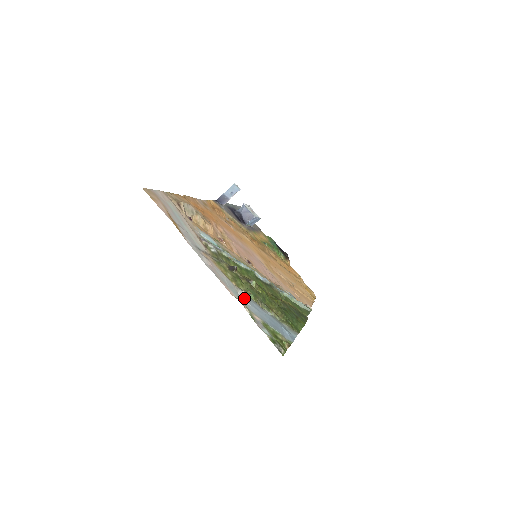
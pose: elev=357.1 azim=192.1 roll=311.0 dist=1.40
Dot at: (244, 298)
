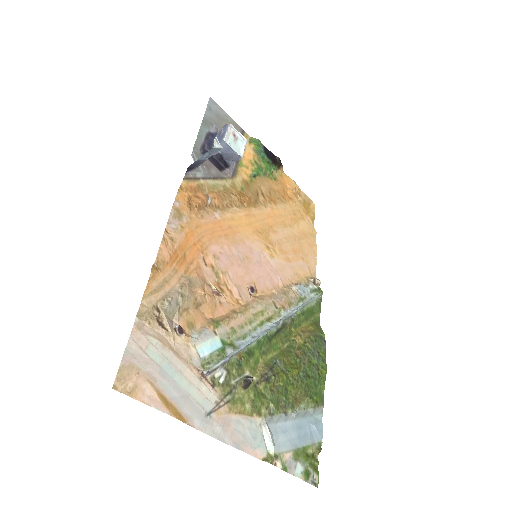
Dot at: (273, 450)
